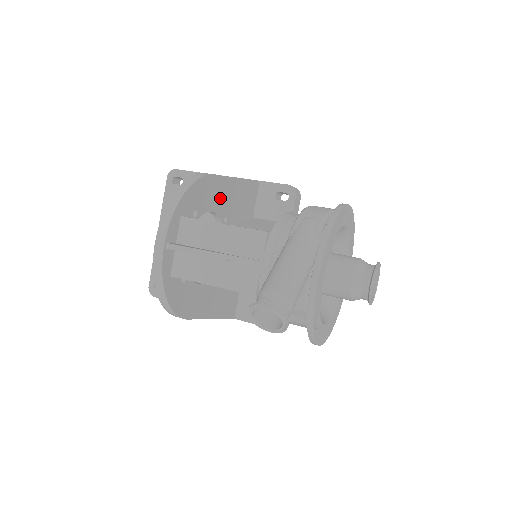
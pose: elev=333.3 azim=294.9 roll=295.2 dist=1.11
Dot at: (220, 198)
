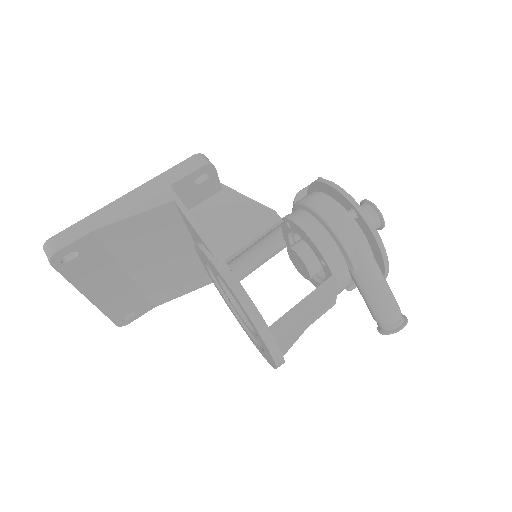
Dot at: occluded
